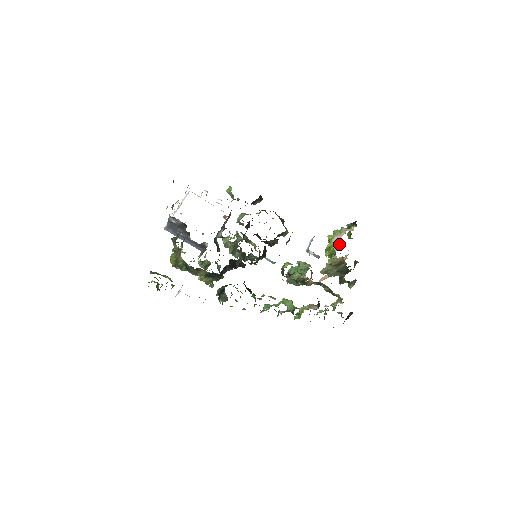
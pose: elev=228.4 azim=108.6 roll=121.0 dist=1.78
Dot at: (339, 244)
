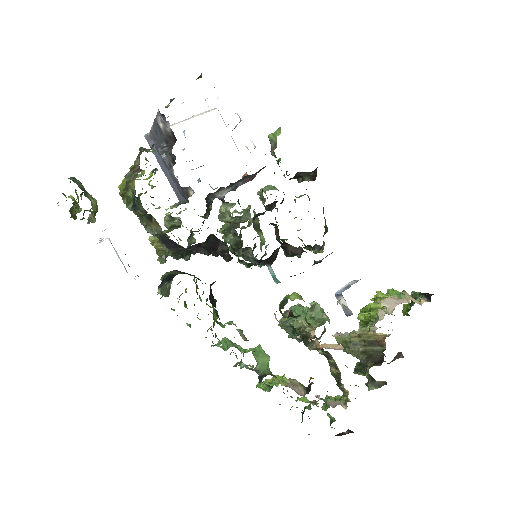
Dot at: (390, 313)
